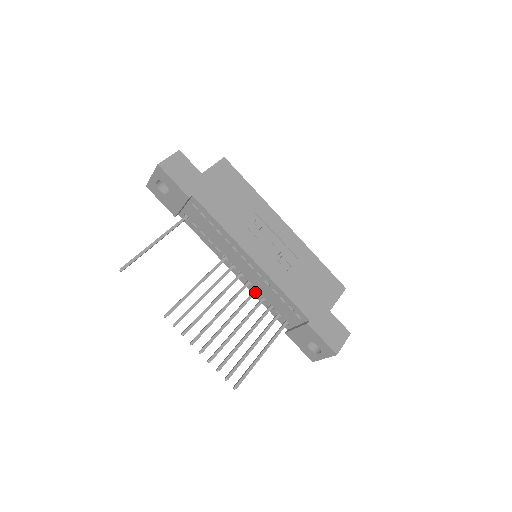
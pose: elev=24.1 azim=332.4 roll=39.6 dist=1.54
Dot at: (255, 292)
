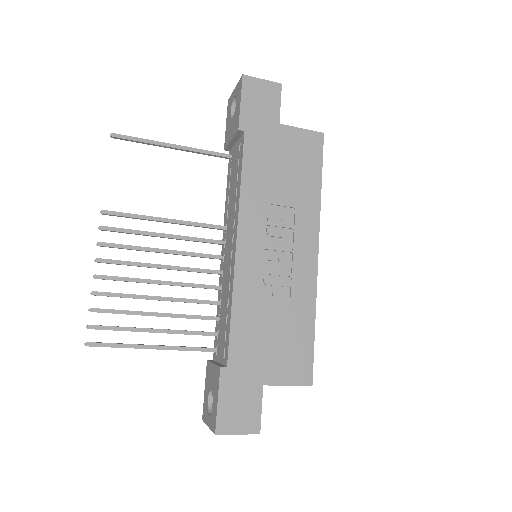
Dot at: (217, 288)
